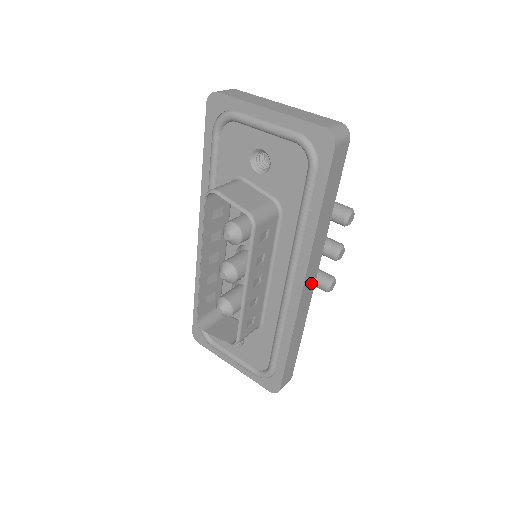
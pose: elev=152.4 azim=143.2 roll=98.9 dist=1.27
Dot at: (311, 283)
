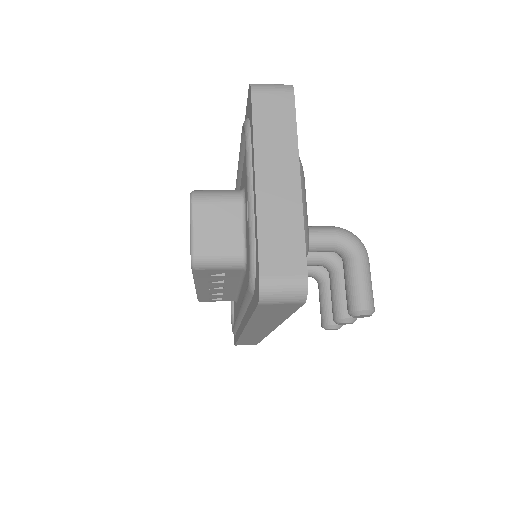
Dot at: (262, 331)
